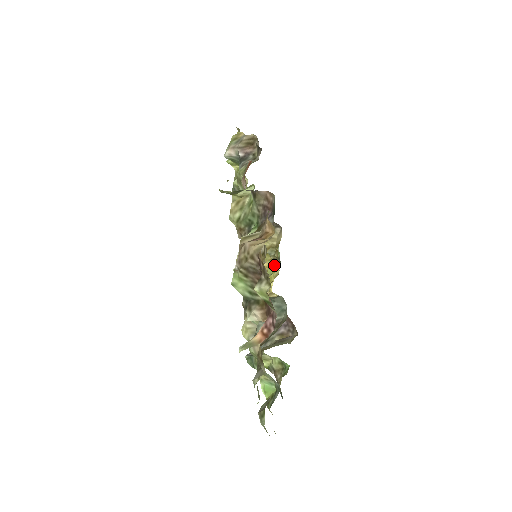
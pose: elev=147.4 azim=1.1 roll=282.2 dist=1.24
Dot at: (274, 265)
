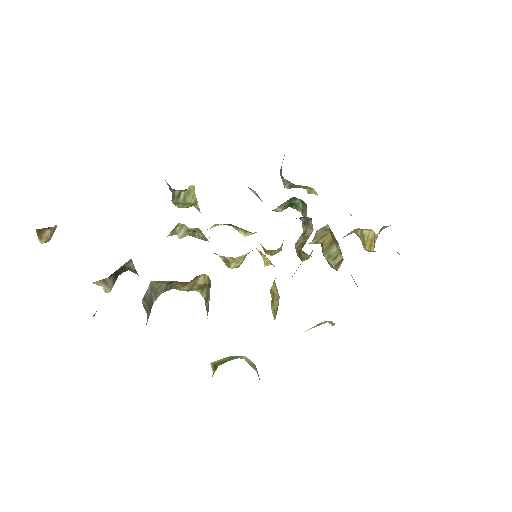
Dot at: occluded
